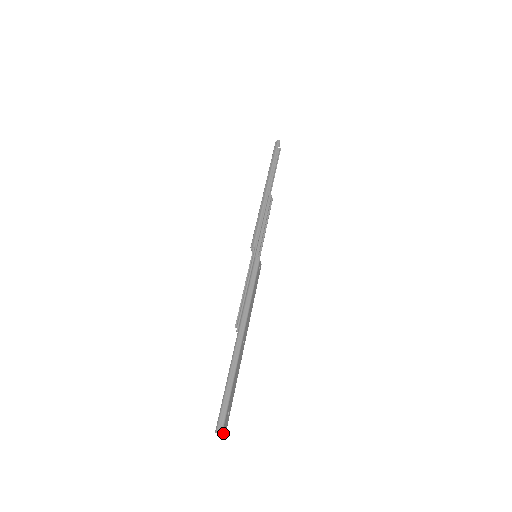
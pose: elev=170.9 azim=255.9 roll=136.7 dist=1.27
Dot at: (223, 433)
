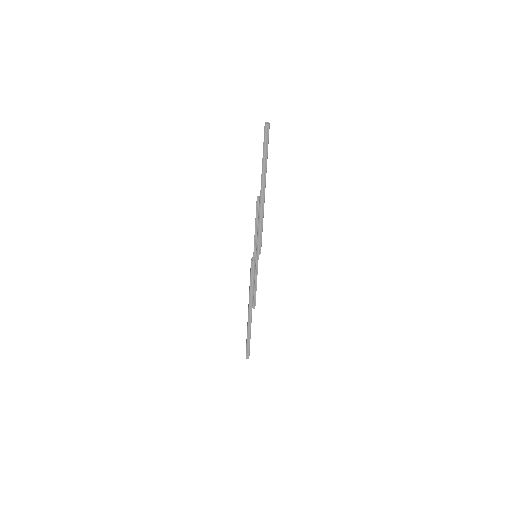
Dot at: occluded
